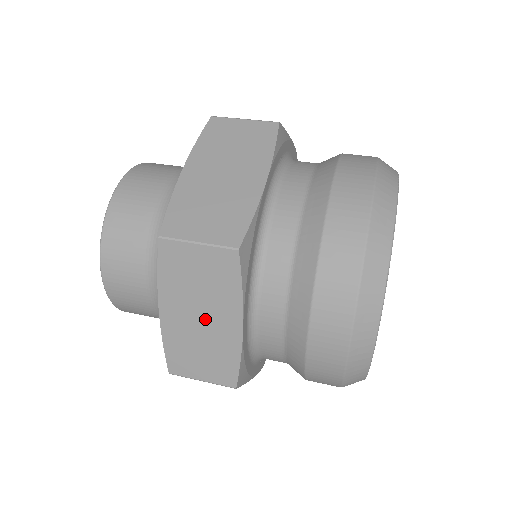
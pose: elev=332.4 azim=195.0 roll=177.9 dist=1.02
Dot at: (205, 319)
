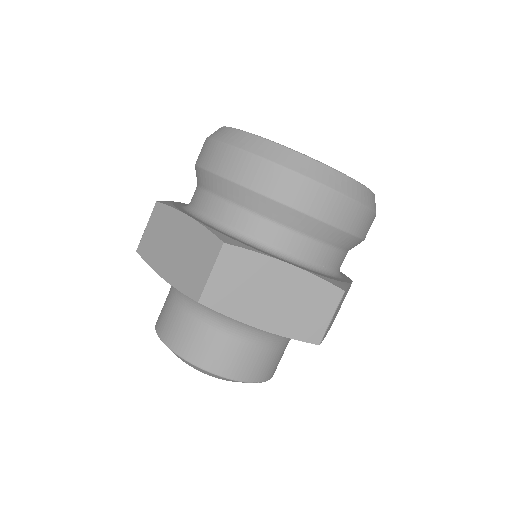
Dot at: (177, 244)
